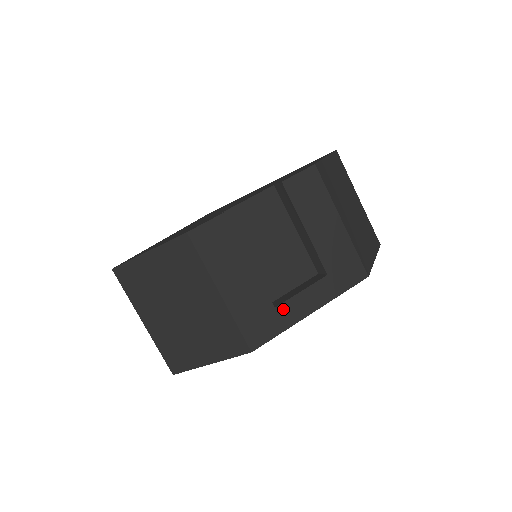
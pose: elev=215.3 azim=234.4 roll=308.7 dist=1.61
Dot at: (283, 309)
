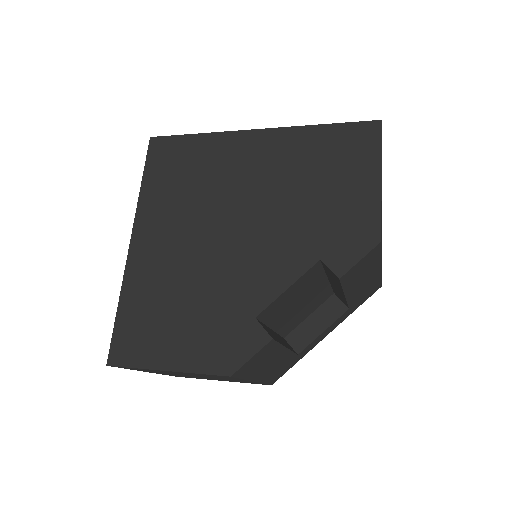
Dot at: (304, 351)
